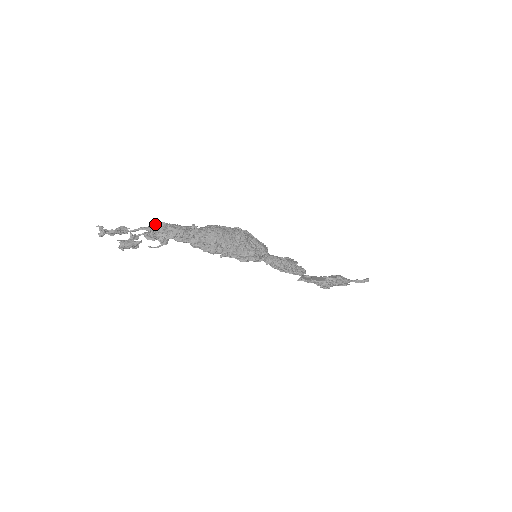
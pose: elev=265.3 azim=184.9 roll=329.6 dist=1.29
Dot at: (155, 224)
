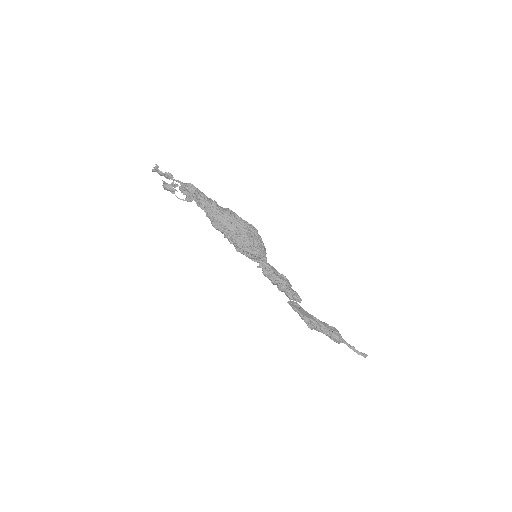
Dot at: (188, 183)
